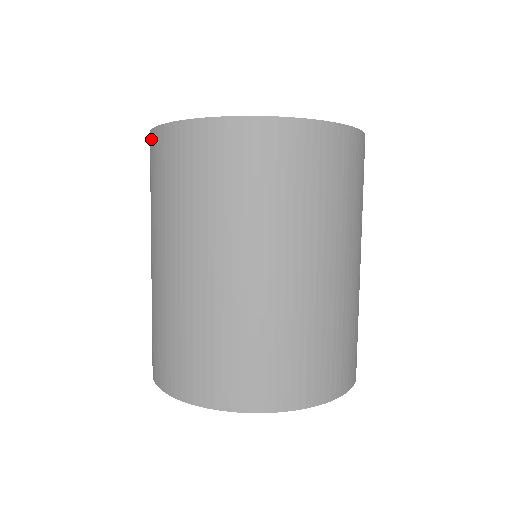
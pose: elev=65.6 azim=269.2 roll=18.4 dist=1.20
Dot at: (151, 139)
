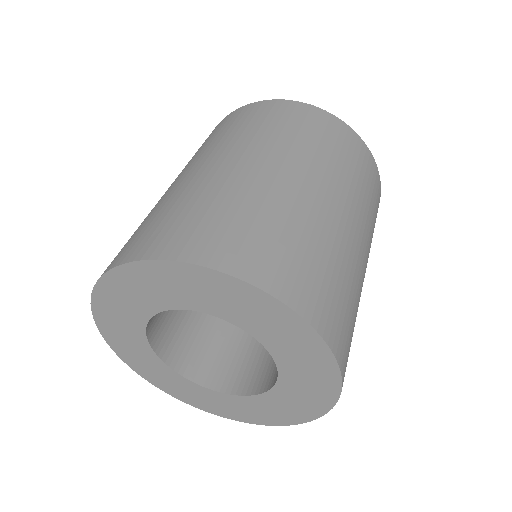
Dot at: (257, 104)
